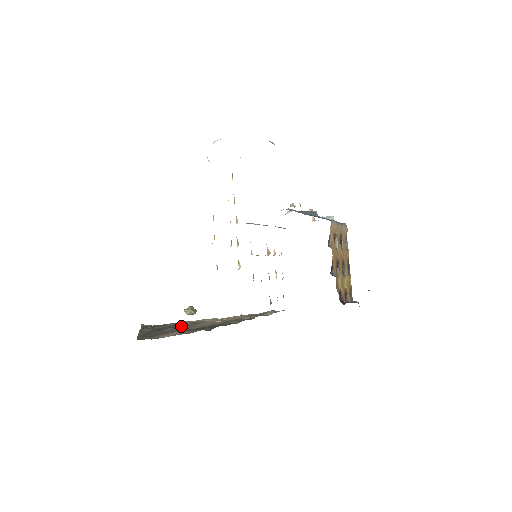
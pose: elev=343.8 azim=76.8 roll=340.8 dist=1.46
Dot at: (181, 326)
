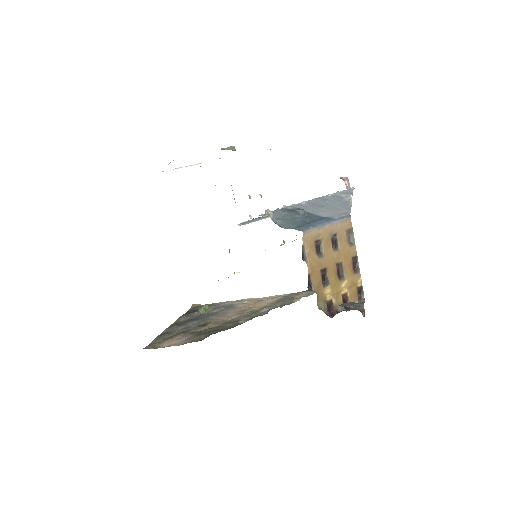
Dot at: (209, 316)
